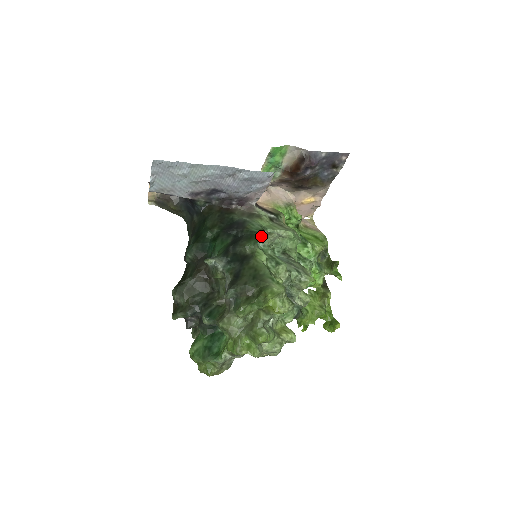
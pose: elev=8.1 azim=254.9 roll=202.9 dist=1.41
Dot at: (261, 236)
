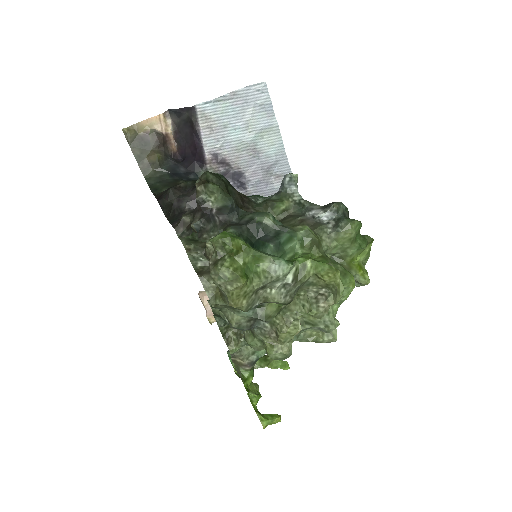
Dot at: occluded
